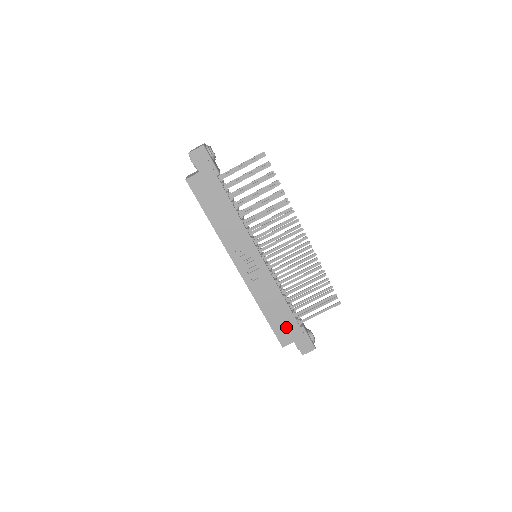
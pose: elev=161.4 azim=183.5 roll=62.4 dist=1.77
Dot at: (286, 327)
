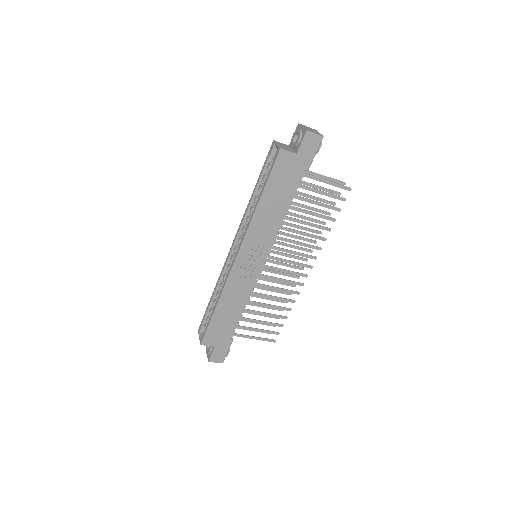
Dot at: (221, 331)
